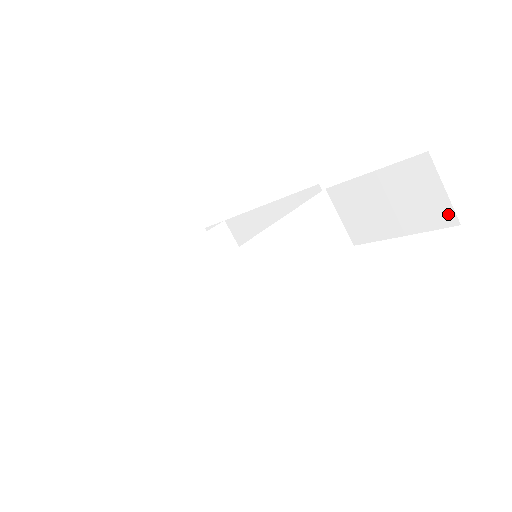
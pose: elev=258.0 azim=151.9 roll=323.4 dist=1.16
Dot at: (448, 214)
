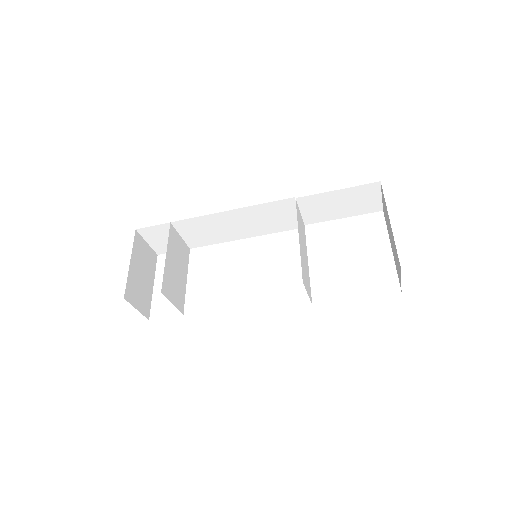
Dot at: (378, 207)
